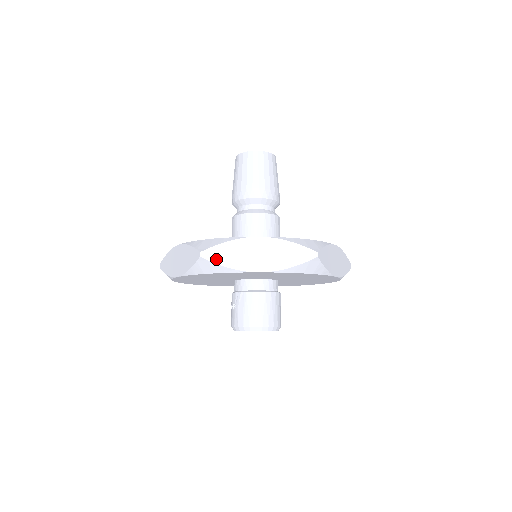
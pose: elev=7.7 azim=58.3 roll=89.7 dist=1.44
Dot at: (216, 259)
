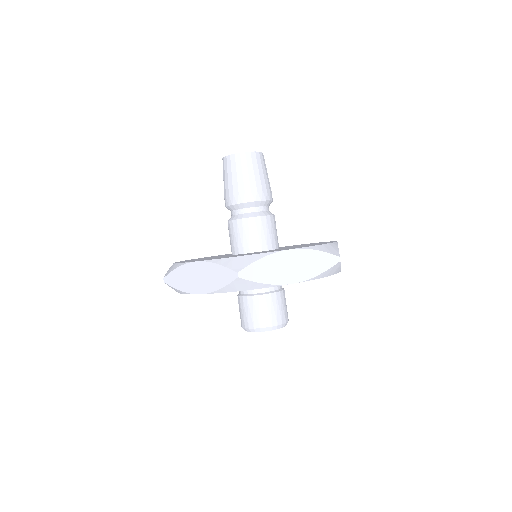
Dot at: (173, 284)
